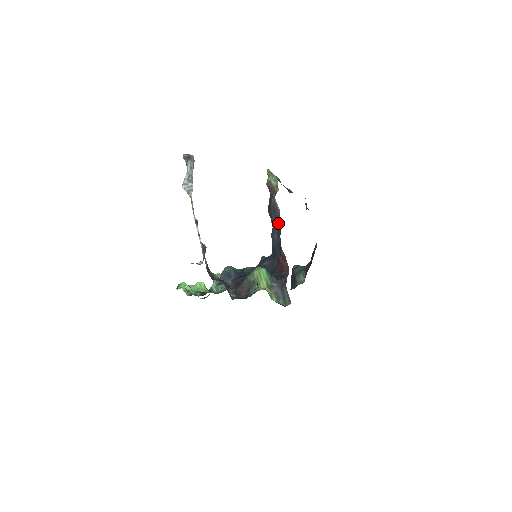
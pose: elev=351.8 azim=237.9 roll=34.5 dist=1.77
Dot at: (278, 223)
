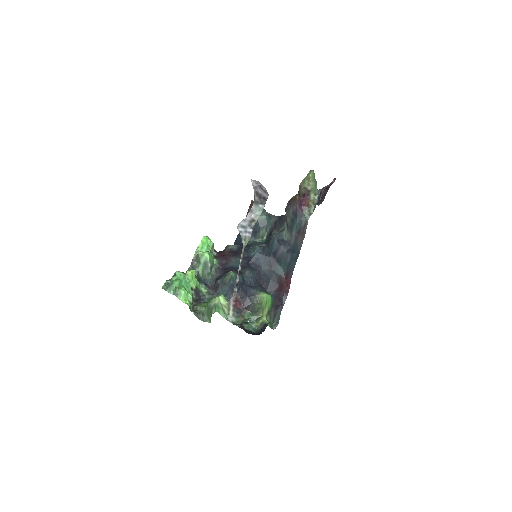
Dot at: (298, 248)
